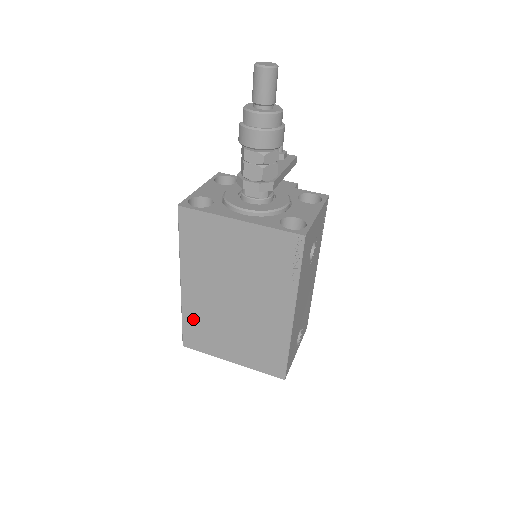
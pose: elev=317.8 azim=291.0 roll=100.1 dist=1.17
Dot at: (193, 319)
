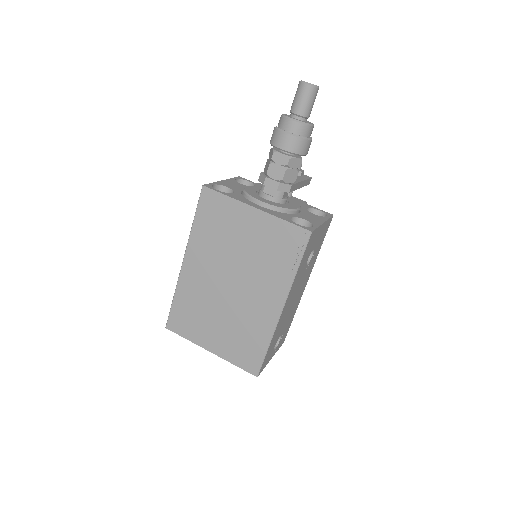
Dot at: (184, 300)
